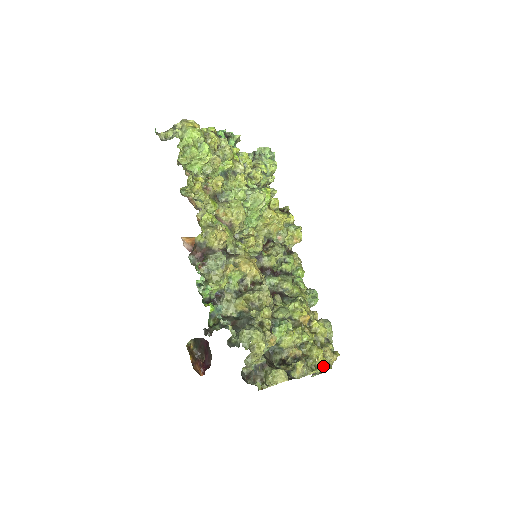
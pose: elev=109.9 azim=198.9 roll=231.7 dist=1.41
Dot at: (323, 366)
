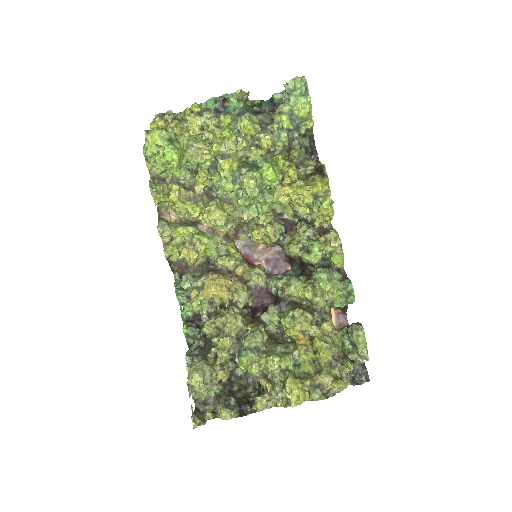
Dot at: (296, 402)
